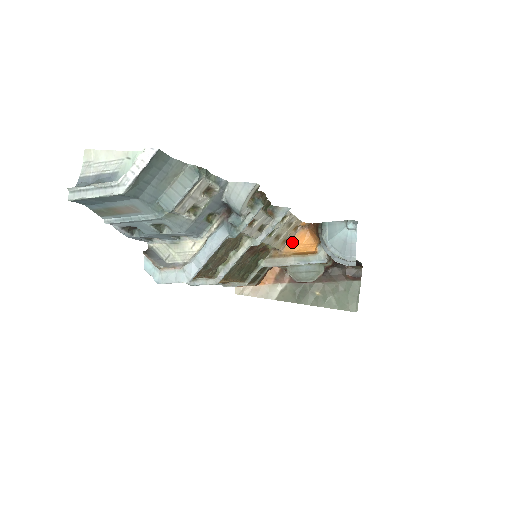
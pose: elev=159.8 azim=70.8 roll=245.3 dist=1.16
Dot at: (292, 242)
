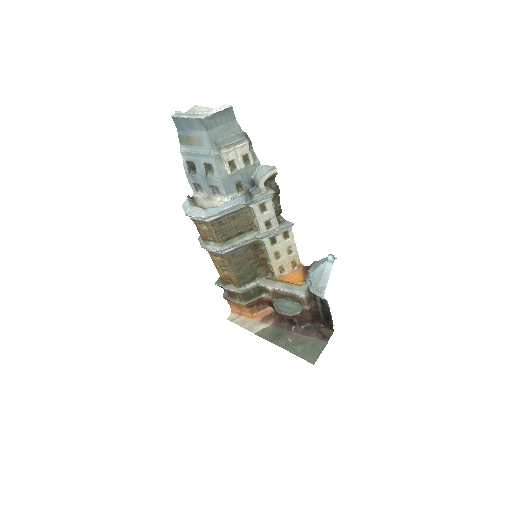
Dot at: (287, 275)
